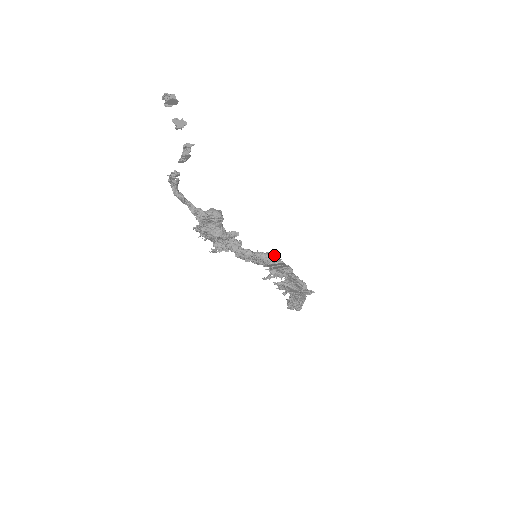
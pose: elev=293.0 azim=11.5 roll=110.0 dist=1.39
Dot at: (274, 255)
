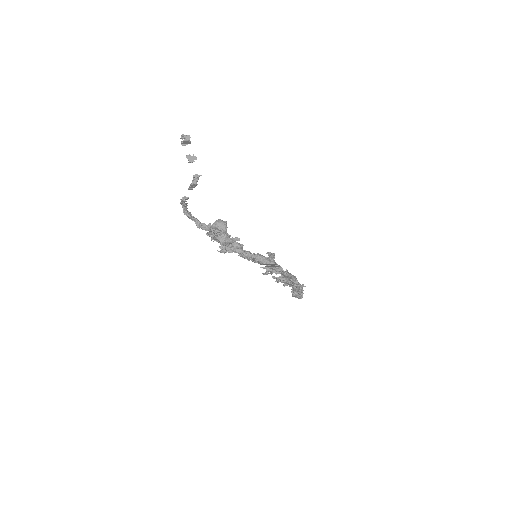
Dot at: occluded
